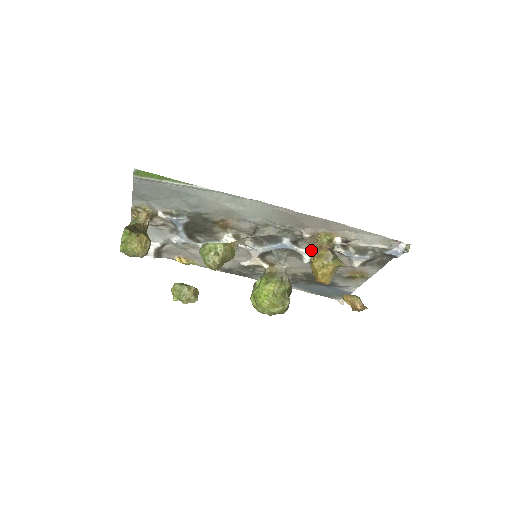
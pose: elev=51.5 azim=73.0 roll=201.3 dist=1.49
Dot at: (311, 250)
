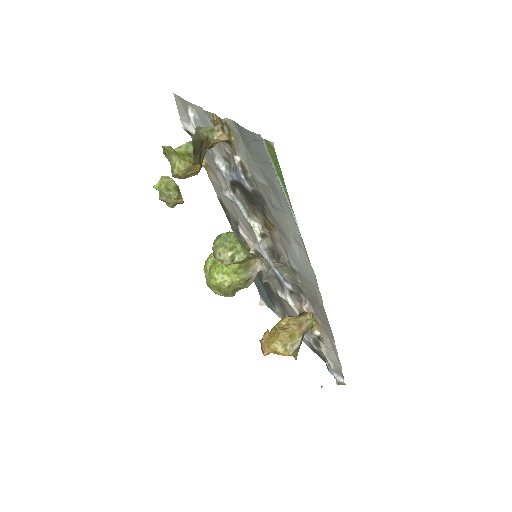
Dot at: (293, 303)
